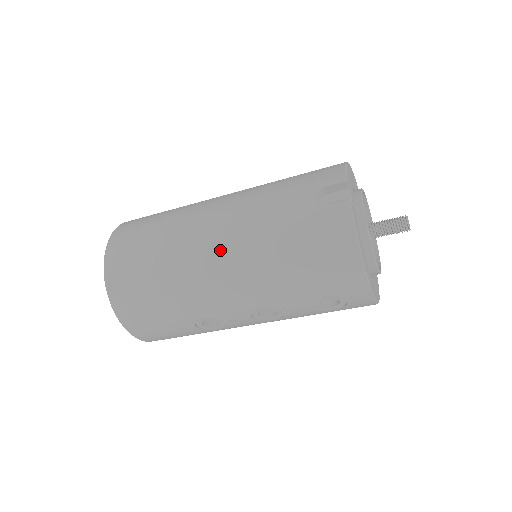
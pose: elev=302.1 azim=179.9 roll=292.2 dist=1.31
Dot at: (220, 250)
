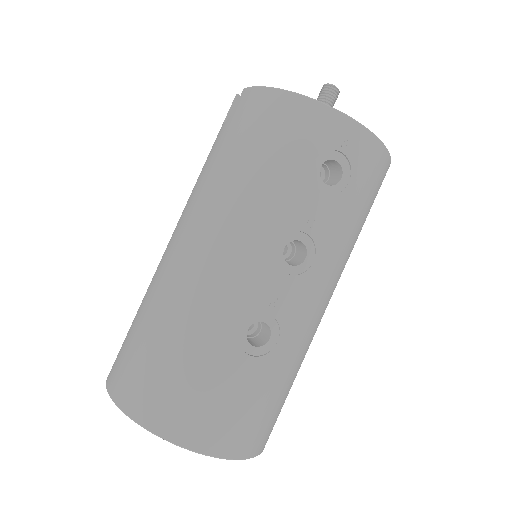
Dot at: (188, 238)
